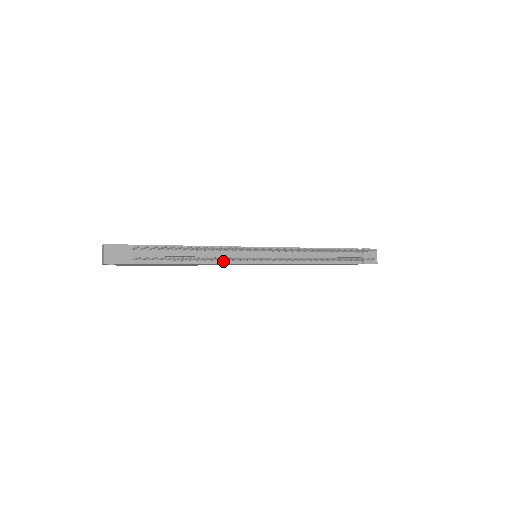
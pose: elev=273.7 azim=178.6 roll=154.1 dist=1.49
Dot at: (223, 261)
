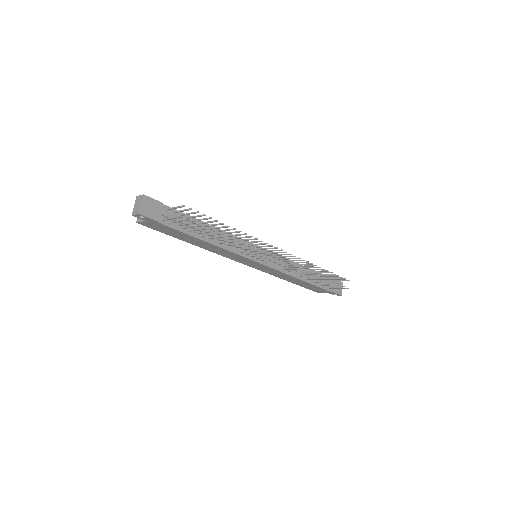
Dot at: (234, 250)
